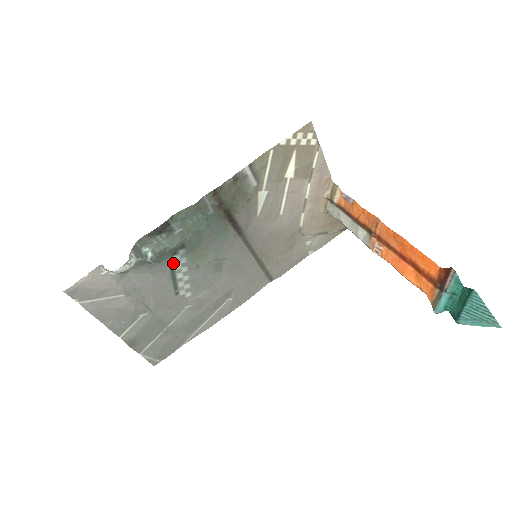
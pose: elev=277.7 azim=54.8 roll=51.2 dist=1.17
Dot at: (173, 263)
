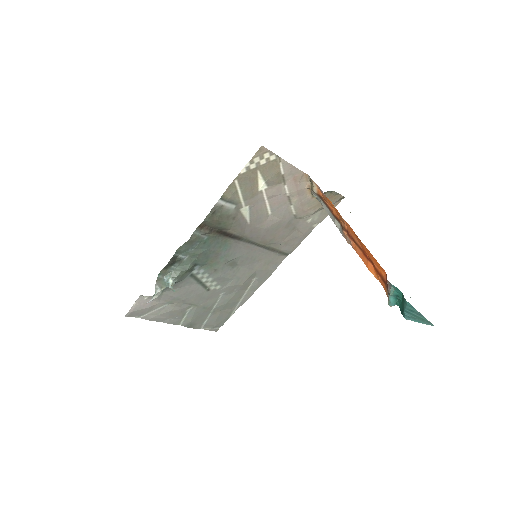
Dot at: (194, 275)
